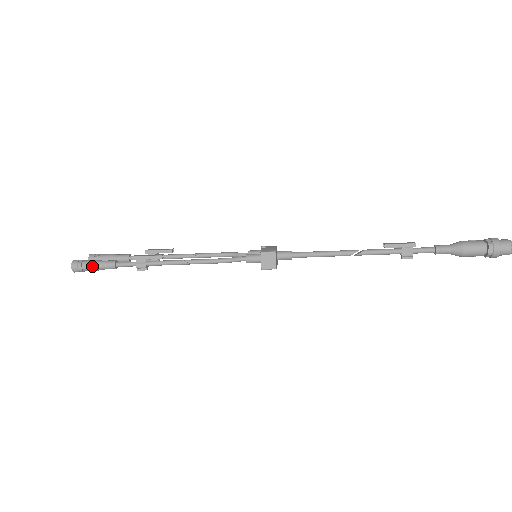
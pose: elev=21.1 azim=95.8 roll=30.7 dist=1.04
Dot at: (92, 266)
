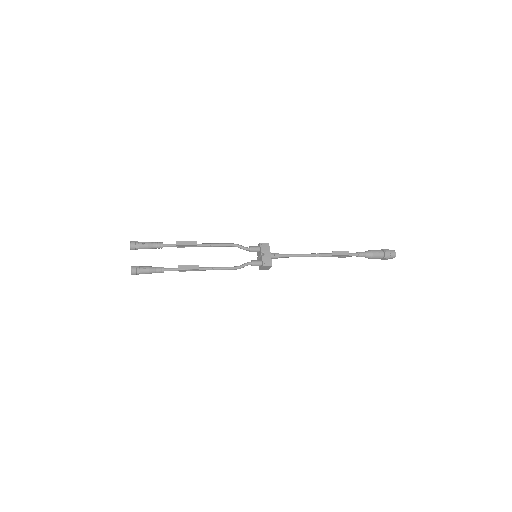
Dot at: occluded
